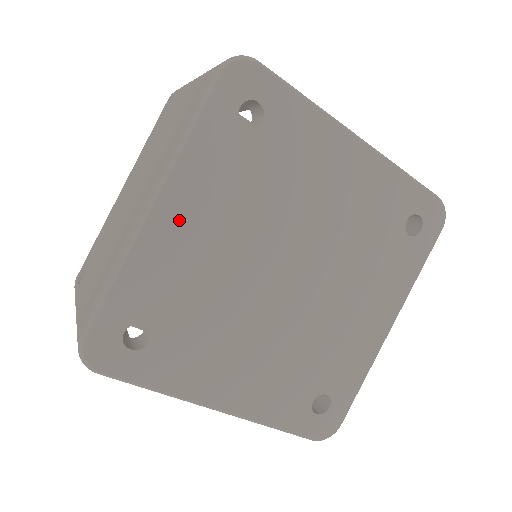
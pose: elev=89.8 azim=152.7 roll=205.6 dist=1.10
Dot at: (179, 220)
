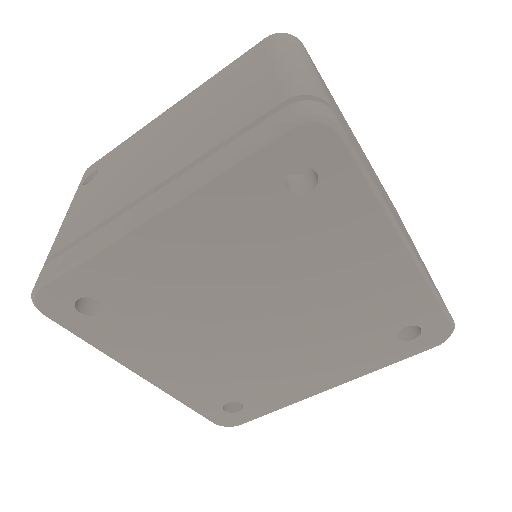
Dot at: (172, 240)
